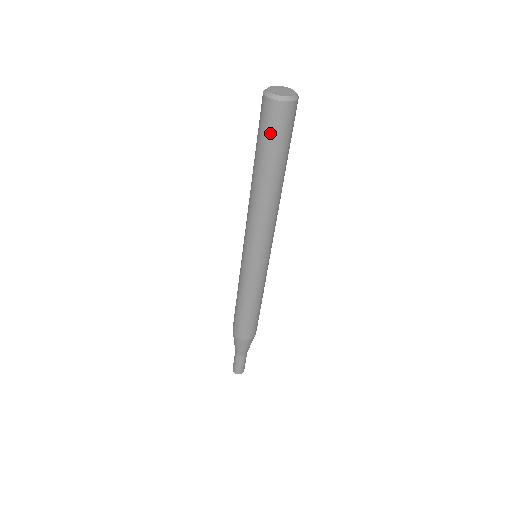
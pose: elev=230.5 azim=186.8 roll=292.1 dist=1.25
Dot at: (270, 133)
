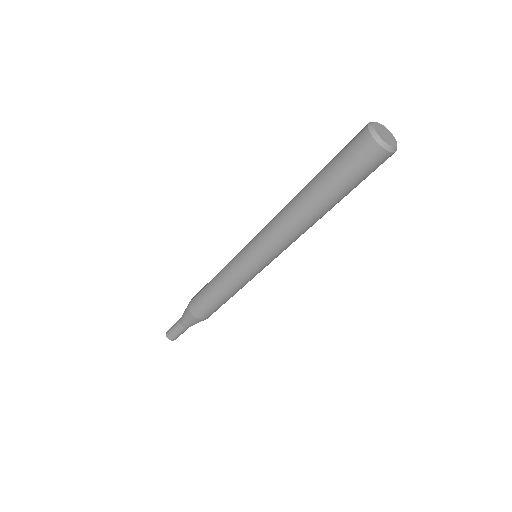
Dot at: (353, 169)
